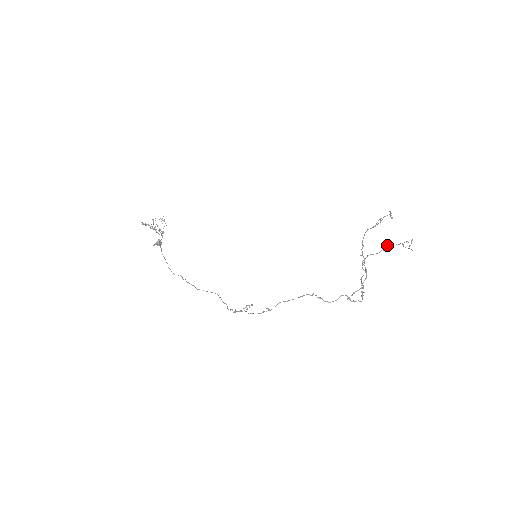
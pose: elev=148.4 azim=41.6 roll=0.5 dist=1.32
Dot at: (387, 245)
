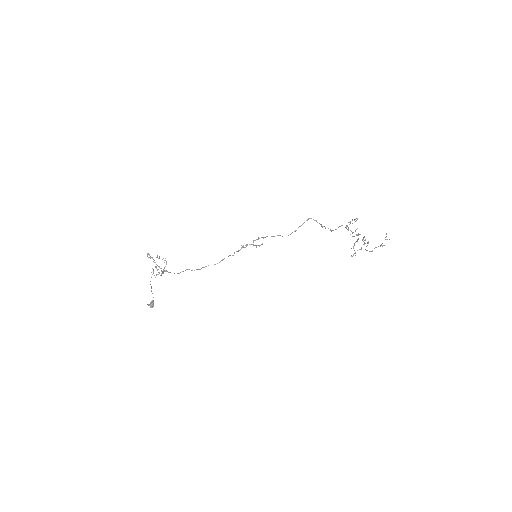
Dot at: occluded
